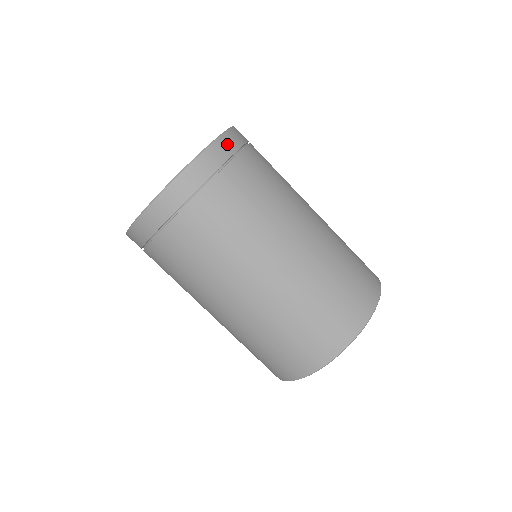
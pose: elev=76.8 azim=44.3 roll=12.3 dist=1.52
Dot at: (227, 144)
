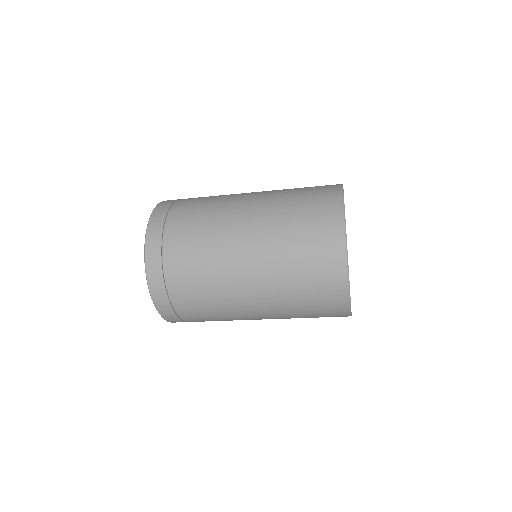
Dot at: (154, 272)
